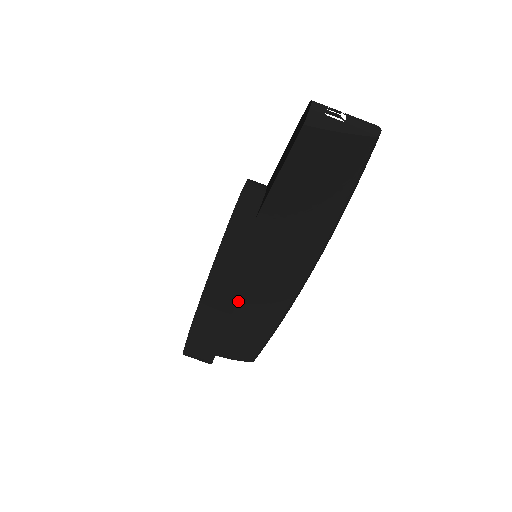
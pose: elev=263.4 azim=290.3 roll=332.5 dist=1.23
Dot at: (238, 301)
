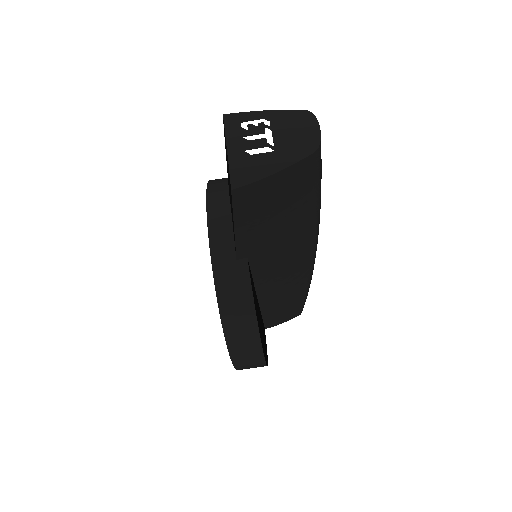
Dot at: (262, 302)
